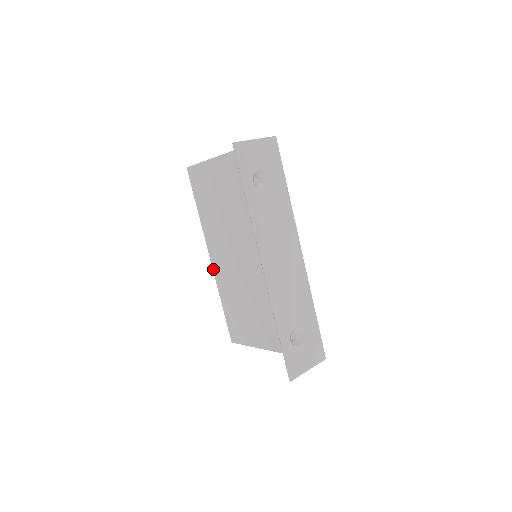
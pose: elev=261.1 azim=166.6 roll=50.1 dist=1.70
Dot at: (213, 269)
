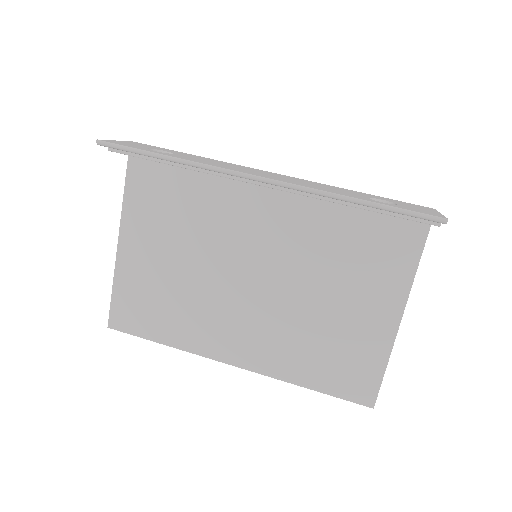
Dot at: (251, 370)
